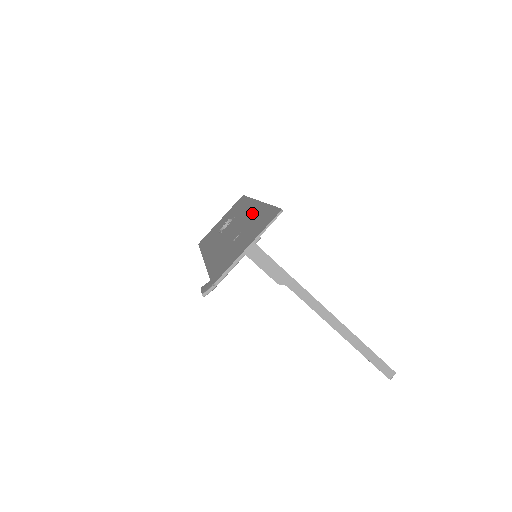
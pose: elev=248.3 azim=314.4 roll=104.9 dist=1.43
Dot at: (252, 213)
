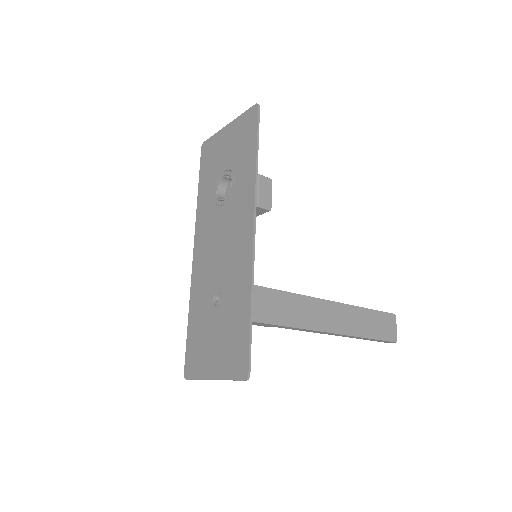
Dot at: (239, 264)
